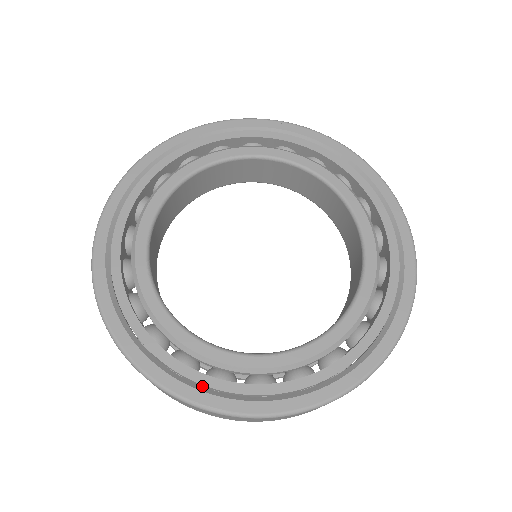
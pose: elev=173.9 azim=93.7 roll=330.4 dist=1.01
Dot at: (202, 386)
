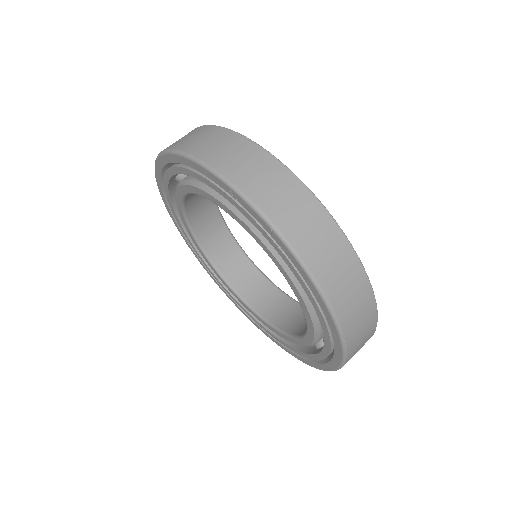
Dot at: occluded
